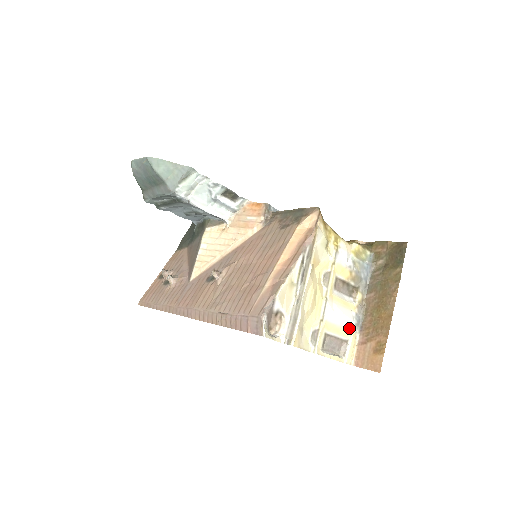
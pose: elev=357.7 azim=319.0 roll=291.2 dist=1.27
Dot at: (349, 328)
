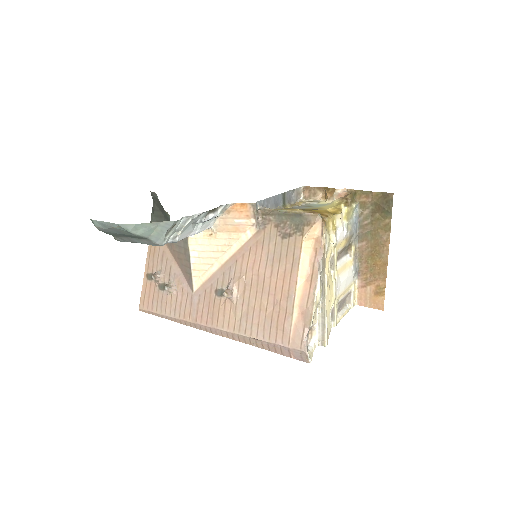
Dot at: (351, 282)
